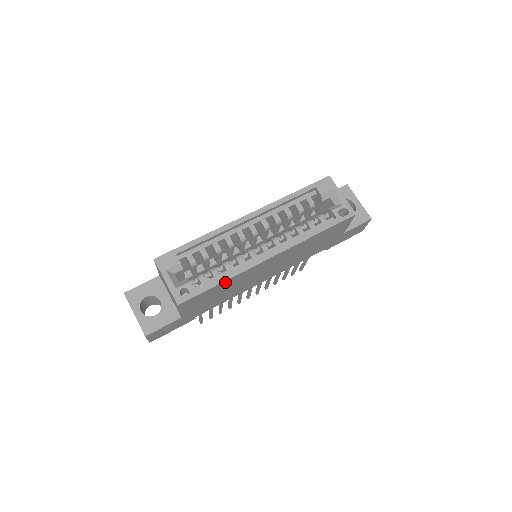
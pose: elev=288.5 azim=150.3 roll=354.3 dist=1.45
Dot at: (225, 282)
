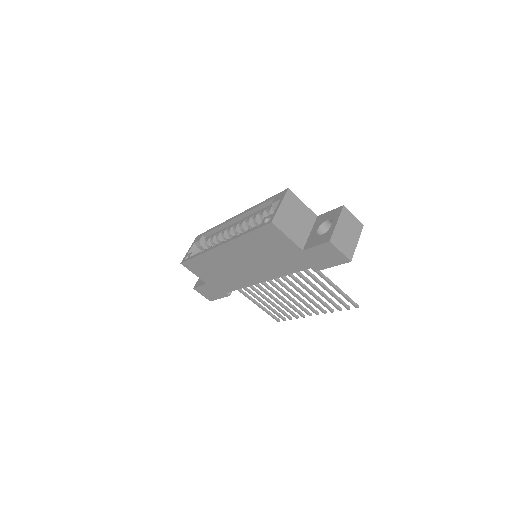
Dot at: (201, 257)
